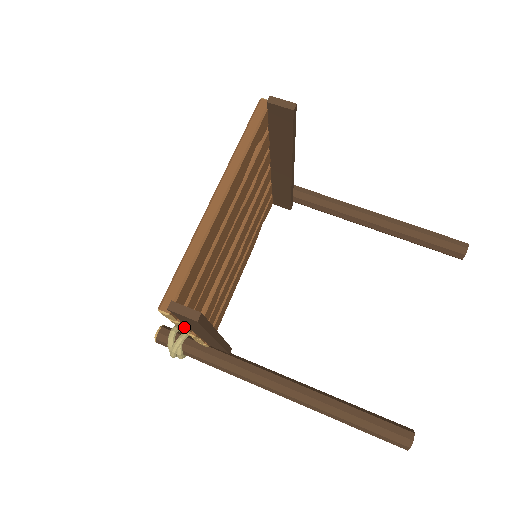
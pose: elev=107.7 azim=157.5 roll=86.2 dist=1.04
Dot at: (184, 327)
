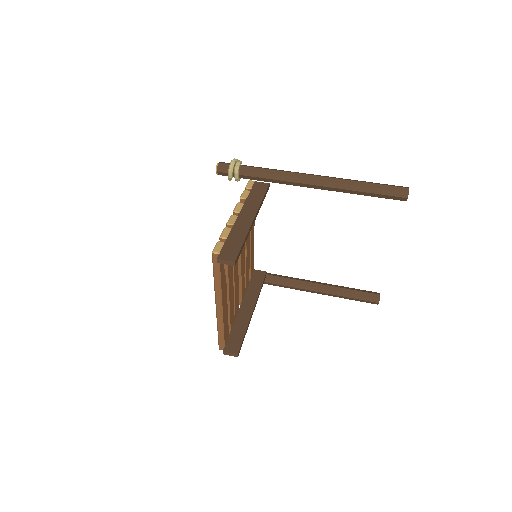
Dot at: occluded
